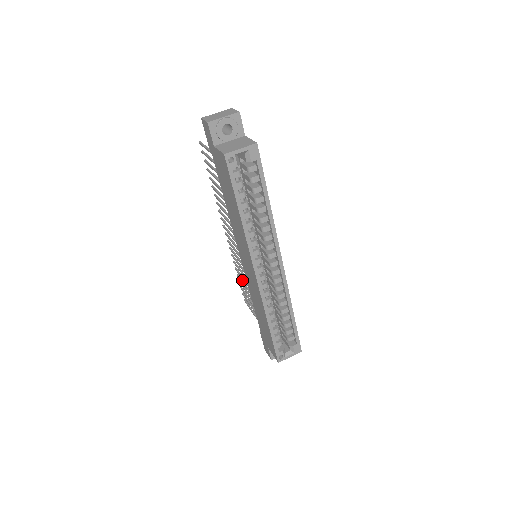
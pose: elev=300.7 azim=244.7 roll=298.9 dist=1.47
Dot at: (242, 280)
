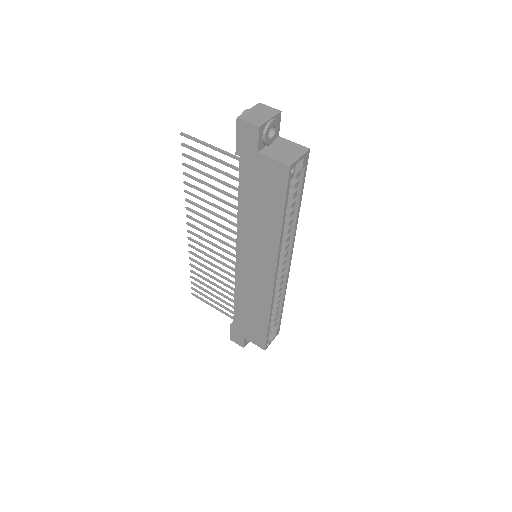
Dot at: occluded
